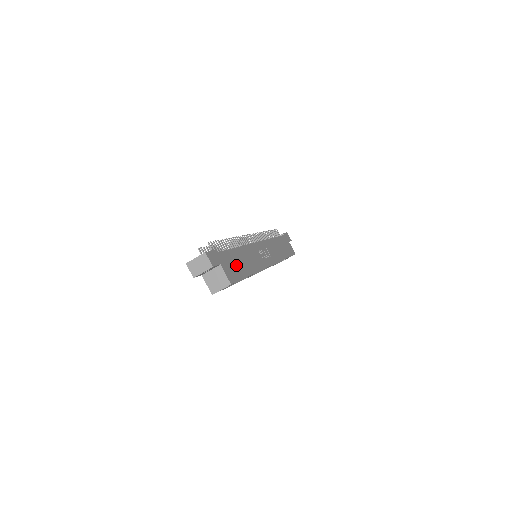
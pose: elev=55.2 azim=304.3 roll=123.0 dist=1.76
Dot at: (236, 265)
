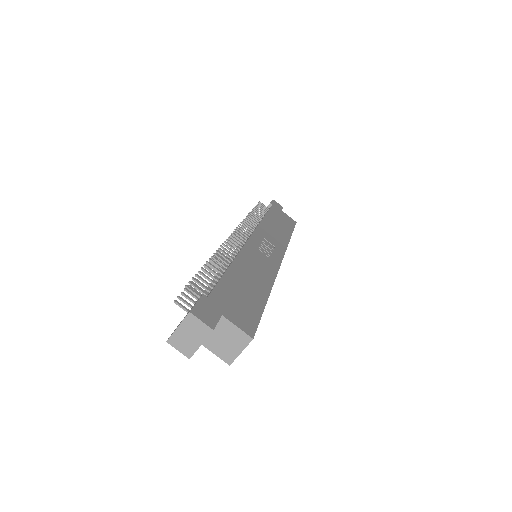
Dot at: (243, 297)
